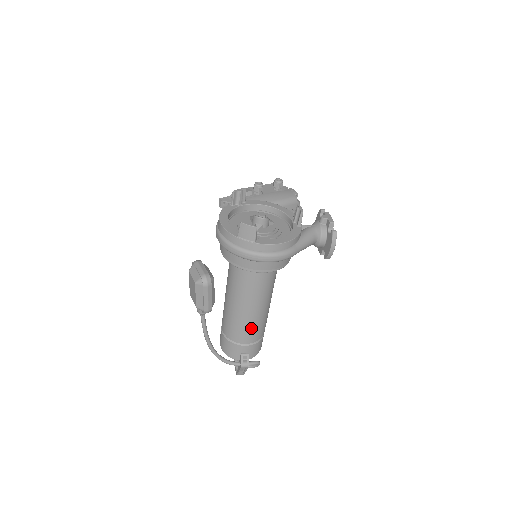
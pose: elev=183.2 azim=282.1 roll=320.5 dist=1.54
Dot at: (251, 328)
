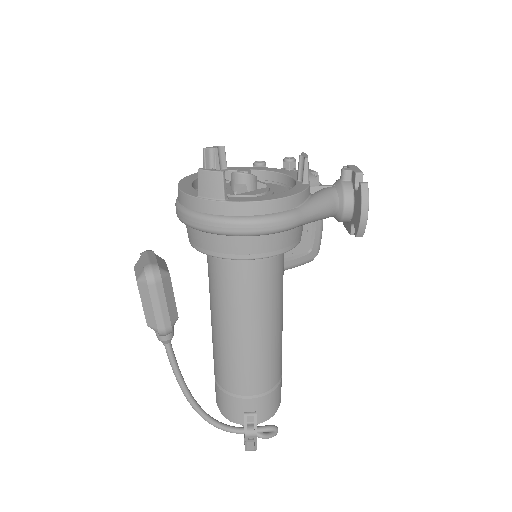
Dot at: (252, 367)
